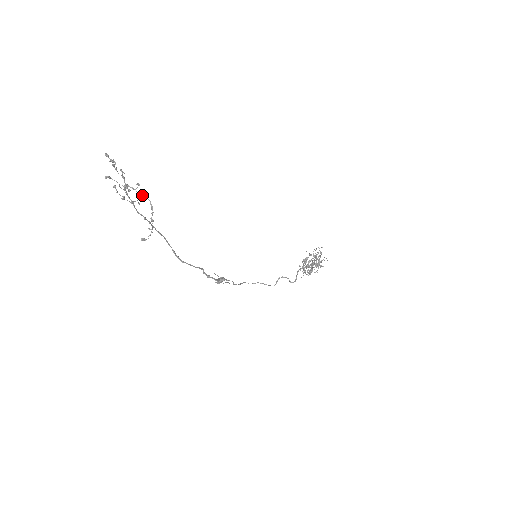
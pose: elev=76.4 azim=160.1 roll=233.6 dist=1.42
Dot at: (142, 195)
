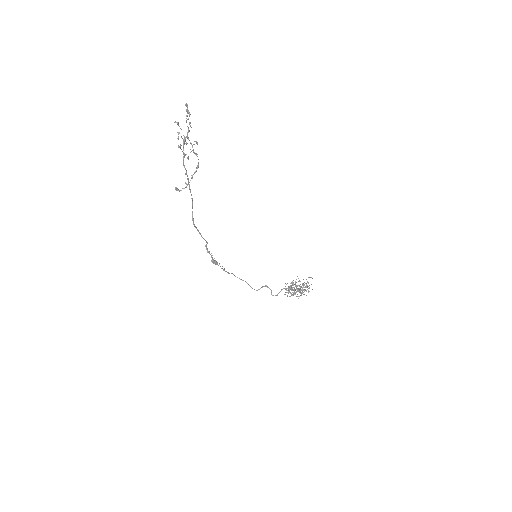
Dot at: occluded
